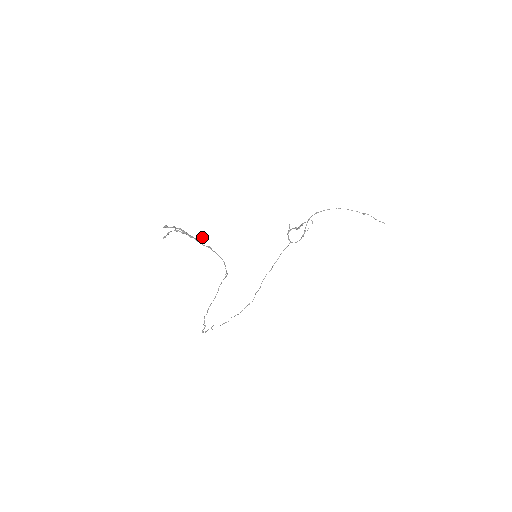
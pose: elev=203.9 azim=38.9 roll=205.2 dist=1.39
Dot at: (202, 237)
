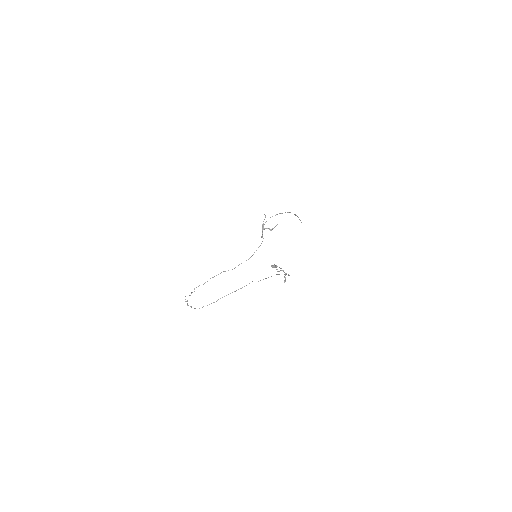
Dot at: occluded
